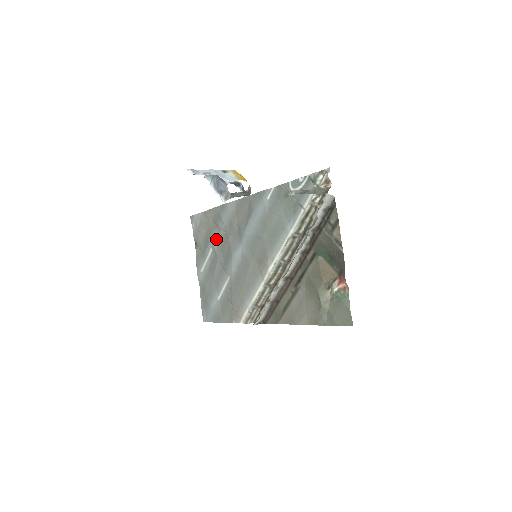
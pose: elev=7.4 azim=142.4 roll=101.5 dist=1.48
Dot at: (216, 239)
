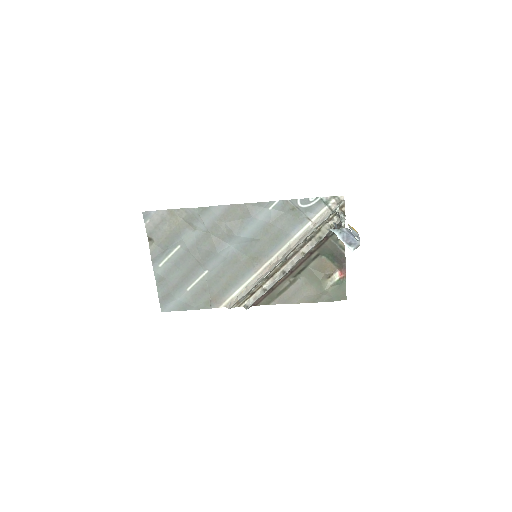
Dot at: (190, 237)
